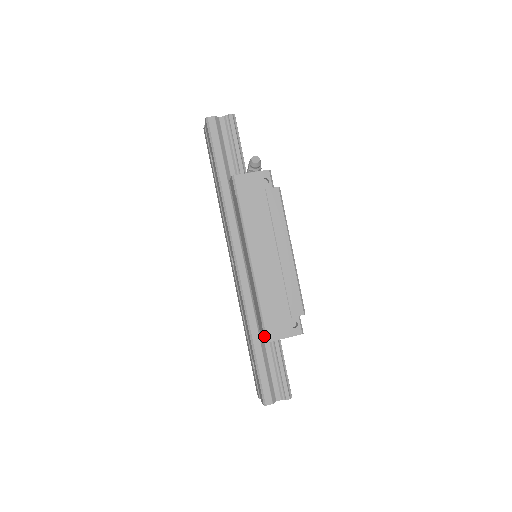
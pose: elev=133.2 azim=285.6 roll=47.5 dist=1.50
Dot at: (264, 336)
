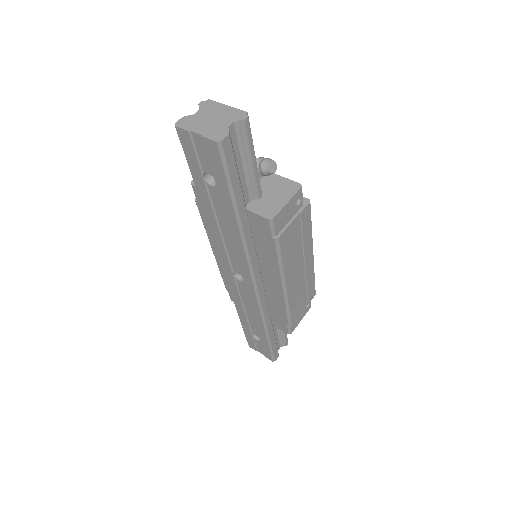
Dot at: (288, 331)
